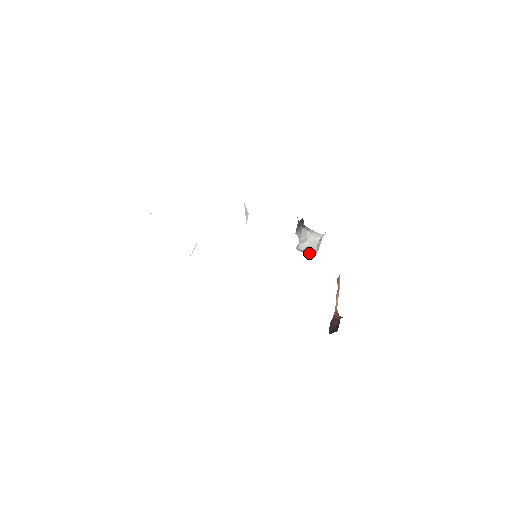
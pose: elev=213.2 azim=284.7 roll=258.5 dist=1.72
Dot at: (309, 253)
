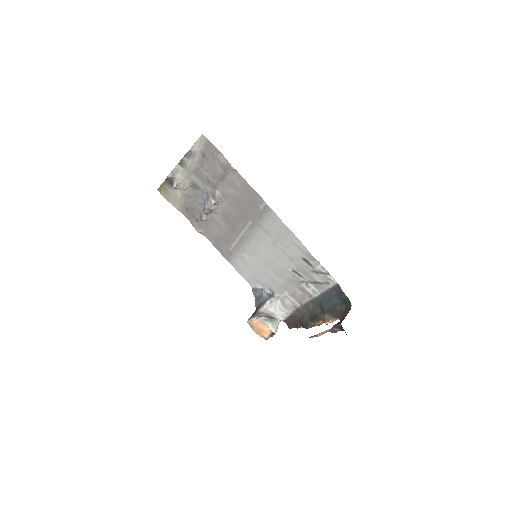
Dot at: (272, 324)
